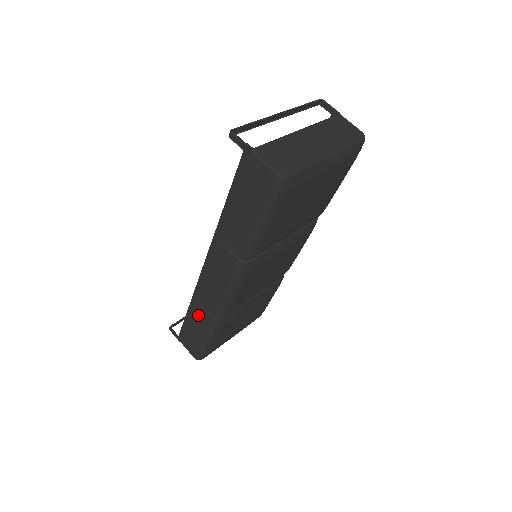
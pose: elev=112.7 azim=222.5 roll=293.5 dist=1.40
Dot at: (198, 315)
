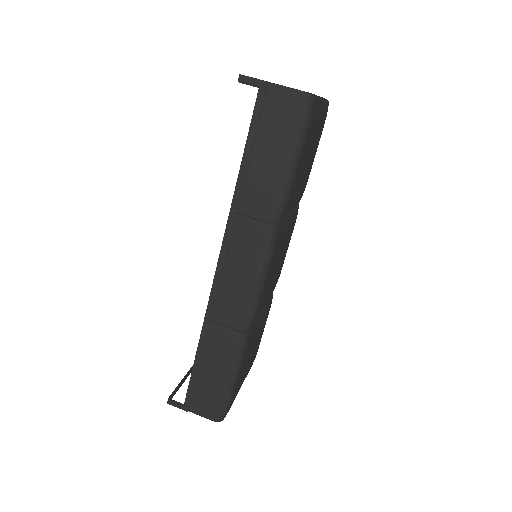
Dot at: (215, 345)
